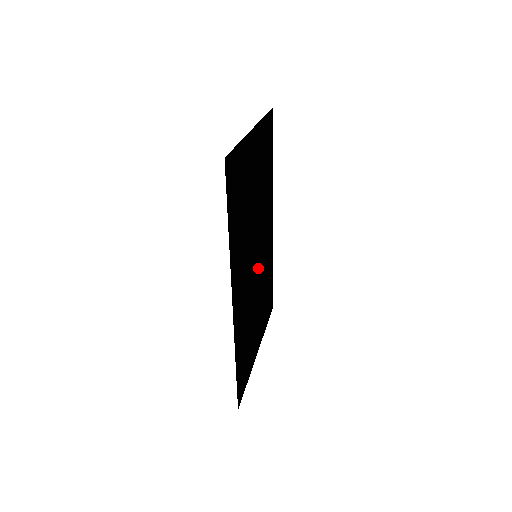
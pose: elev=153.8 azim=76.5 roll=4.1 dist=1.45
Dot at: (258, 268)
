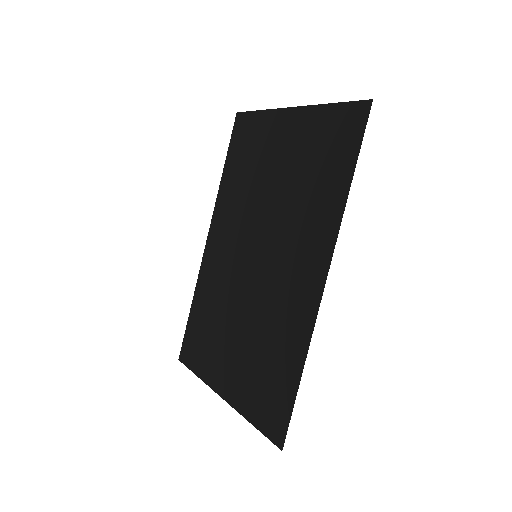
Dot at: (243, 276)
